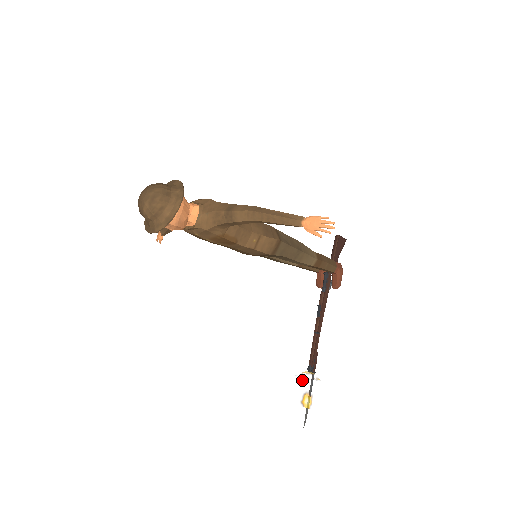
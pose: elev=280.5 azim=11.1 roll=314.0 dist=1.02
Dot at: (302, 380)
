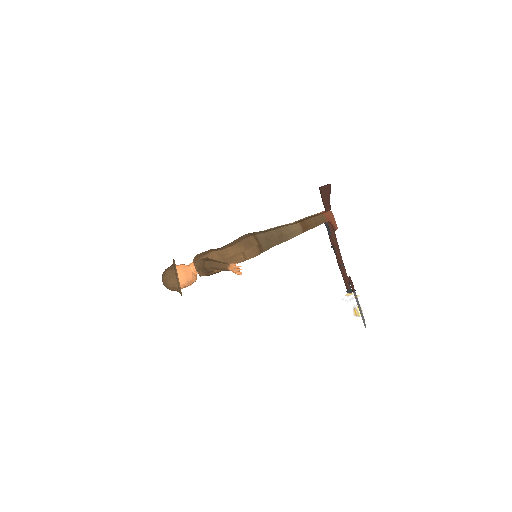
Dot at: (346, 302)
